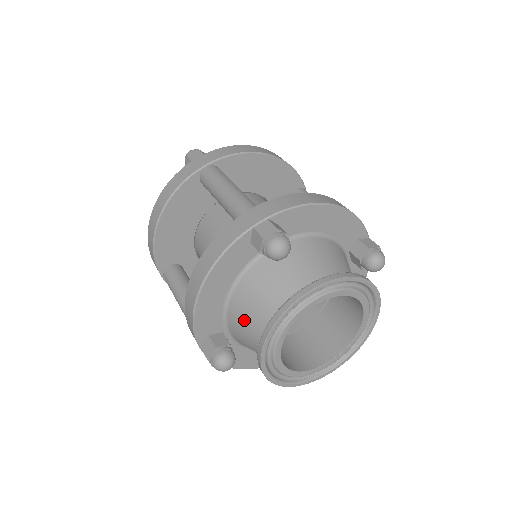
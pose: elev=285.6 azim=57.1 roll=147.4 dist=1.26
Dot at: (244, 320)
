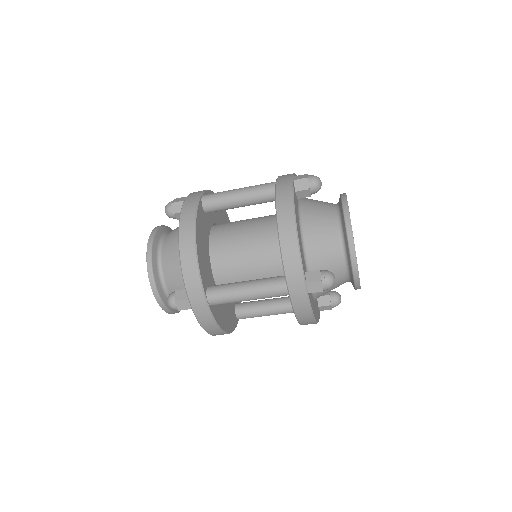
Dot at: (321, 243)
